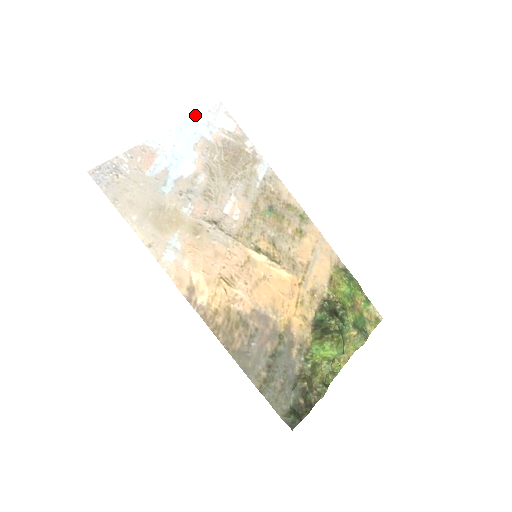
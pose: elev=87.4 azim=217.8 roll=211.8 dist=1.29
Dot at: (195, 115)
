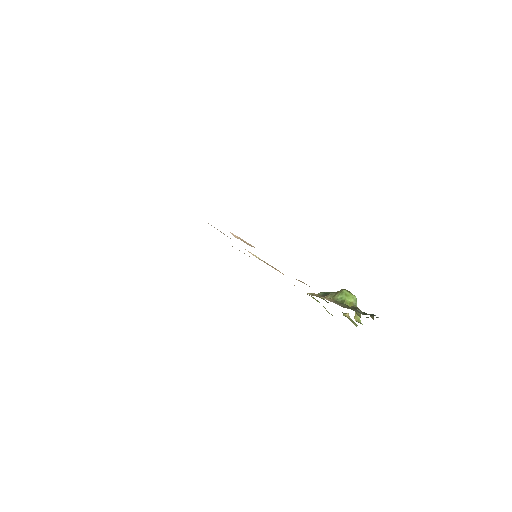
Dot at: occluded
